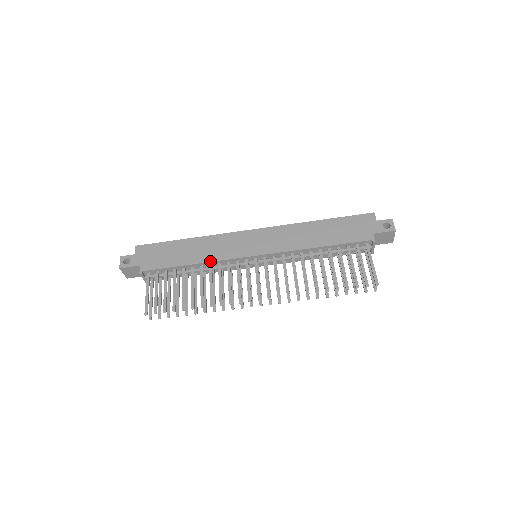
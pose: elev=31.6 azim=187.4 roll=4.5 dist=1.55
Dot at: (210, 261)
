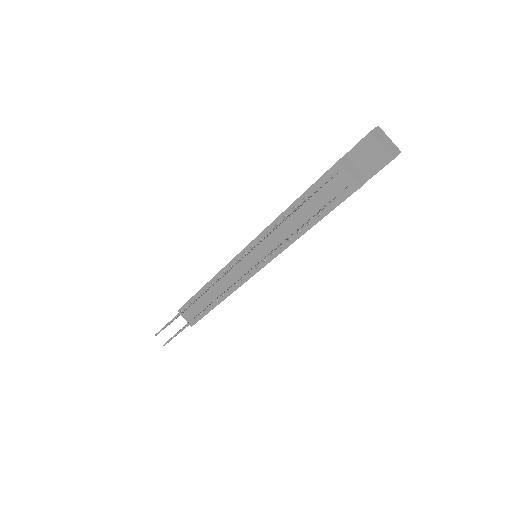
Dot at: (217, 274)
